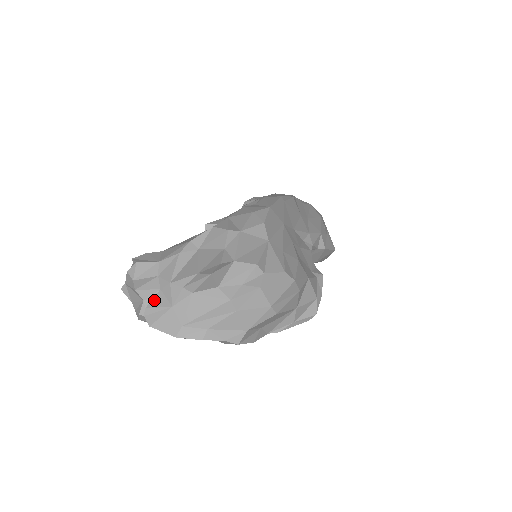
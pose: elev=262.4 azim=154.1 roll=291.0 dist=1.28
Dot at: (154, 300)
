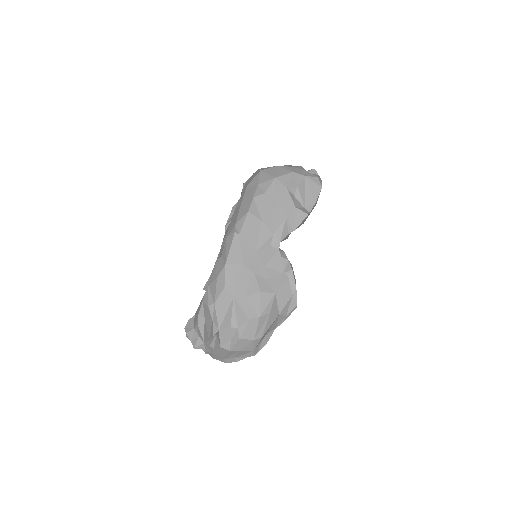
Dot at: (205, 348)
